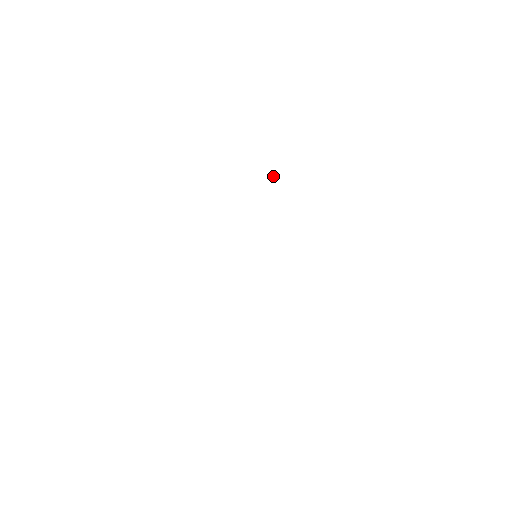
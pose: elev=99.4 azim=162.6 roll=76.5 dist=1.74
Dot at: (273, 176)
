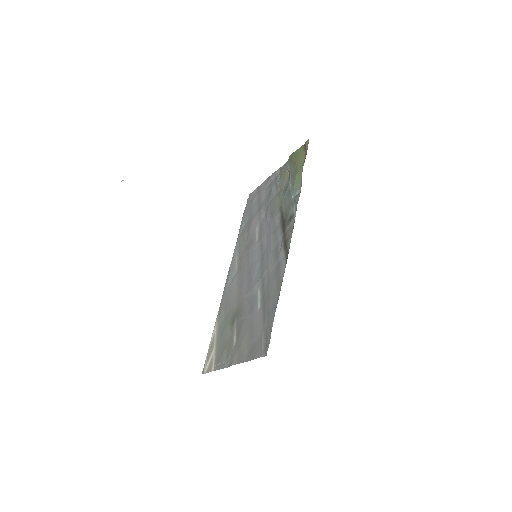
Dot at: (288, 172)
